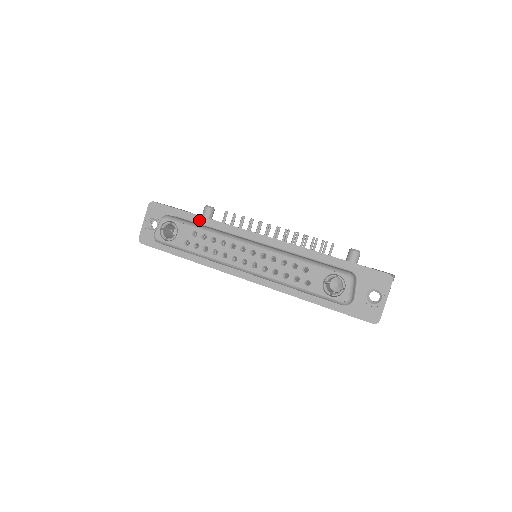
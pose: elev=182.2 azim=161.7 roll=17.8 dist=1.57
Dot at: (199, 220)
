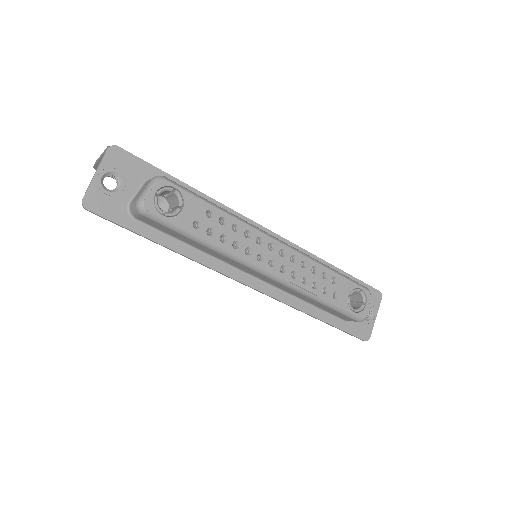
Dot at: occluded
